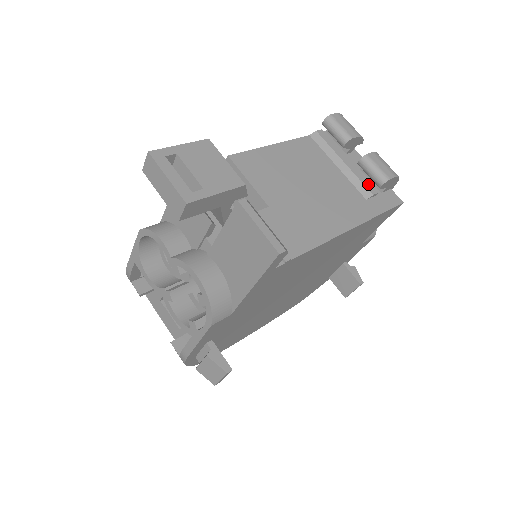
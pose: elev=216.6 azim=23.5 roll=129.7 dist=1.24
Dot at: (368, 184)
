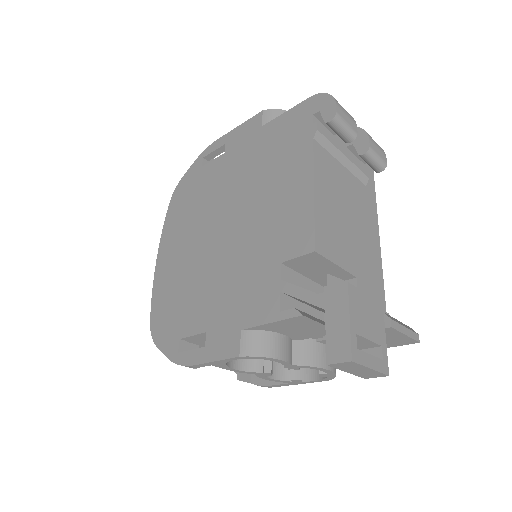
Dot at: (362, 167)
